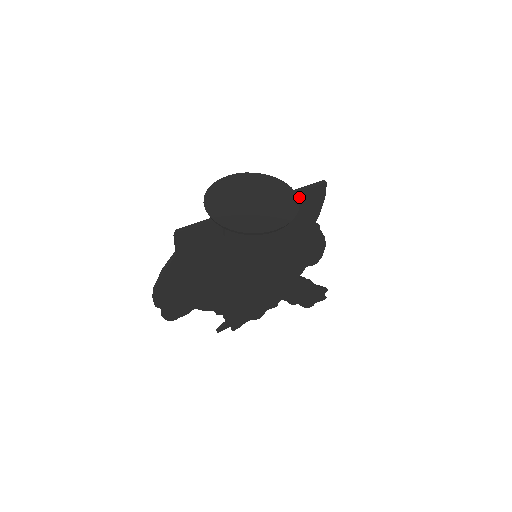
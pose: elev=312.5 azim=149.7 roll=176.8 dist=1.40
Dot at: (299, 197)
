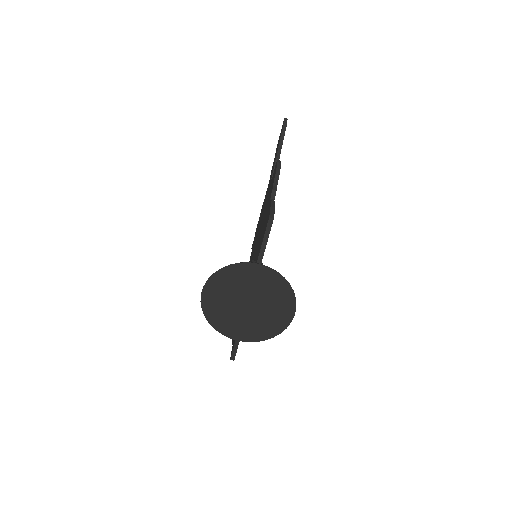
Dot at: occluded
